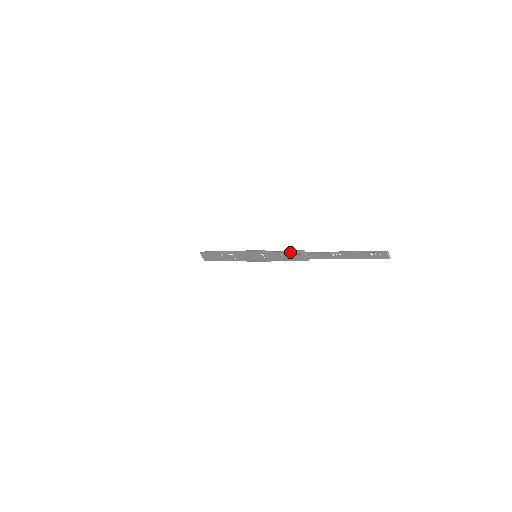
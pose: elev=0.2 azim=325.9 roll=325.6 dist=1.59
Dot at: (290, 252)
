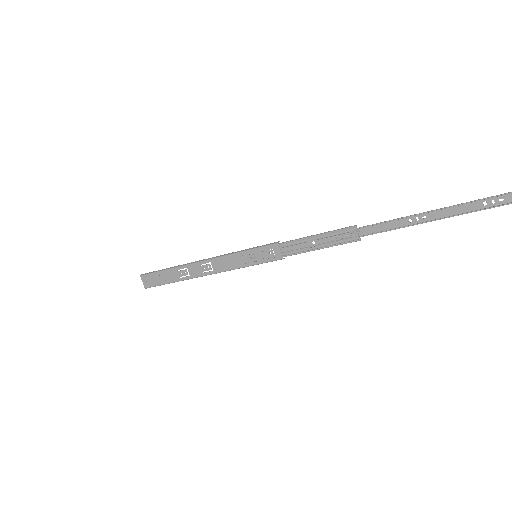
Dot at: (329, 232)
